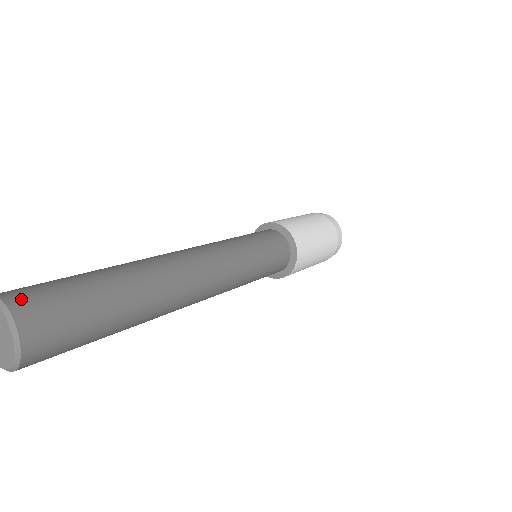
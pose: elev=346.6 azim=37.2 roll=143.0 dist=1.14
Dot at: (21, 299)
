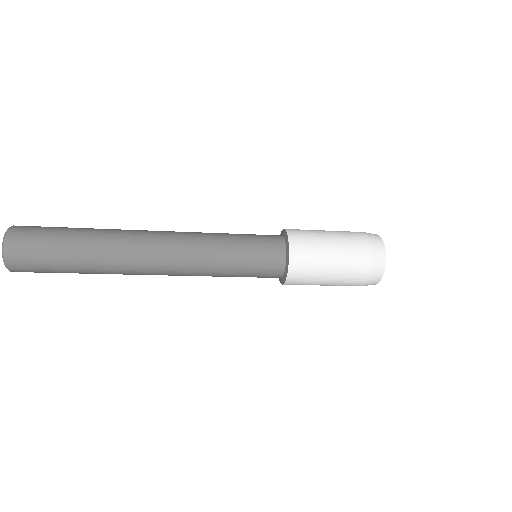
Dot at: (15, 241)
